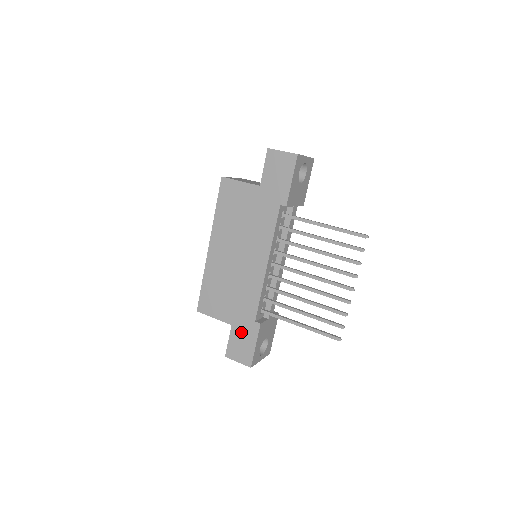
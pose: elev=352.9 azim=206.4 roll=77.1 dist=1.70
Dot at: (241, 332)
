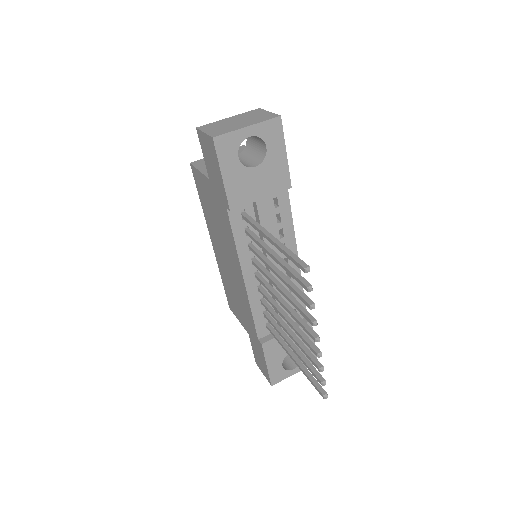
Dot at: (255, 345)
